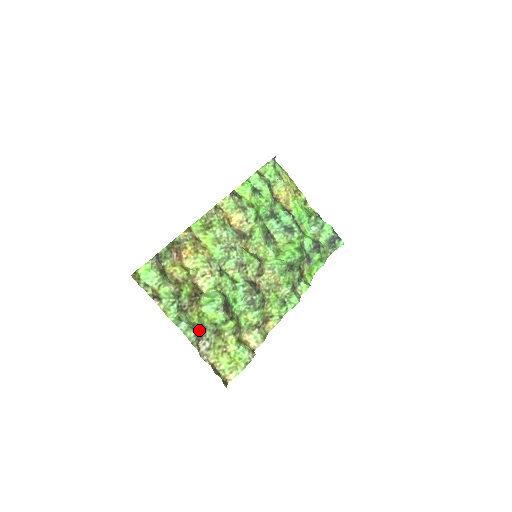
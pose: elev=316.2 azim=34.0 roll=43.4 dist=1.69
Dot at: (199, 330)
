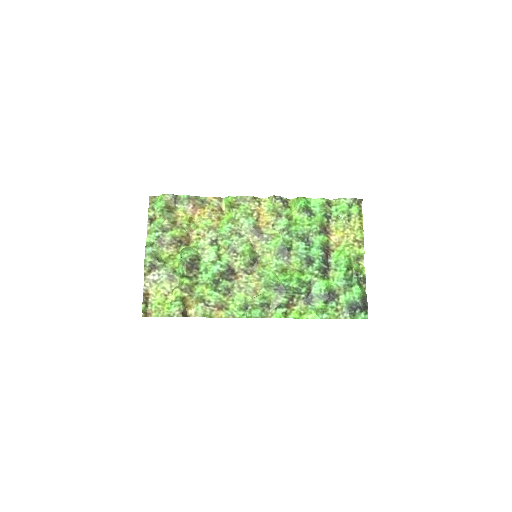
Dot at: (156, 262)
